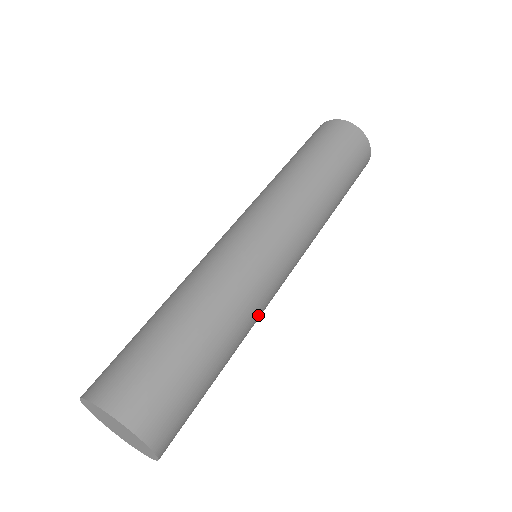
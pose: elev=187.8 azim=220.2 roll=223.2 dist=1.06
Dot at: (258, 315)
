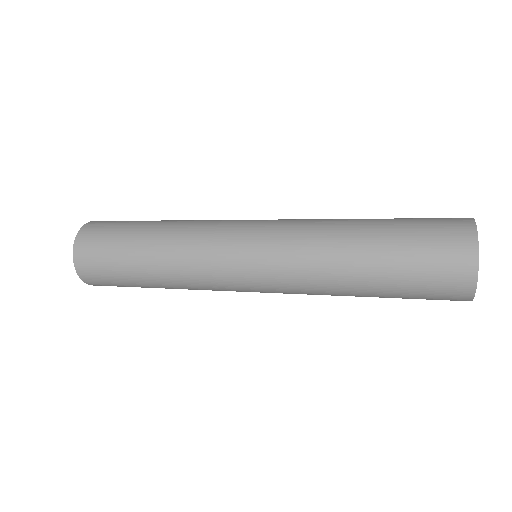
Dot at: (197, 284)
